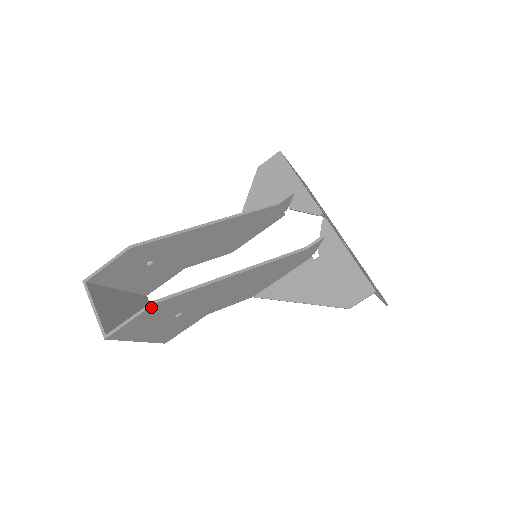
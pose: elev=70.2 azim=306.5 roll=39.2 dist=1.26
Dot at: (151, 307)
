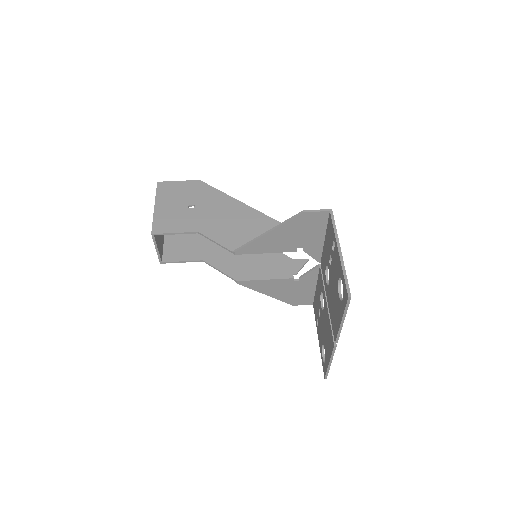
Dot at: (196, 181)
